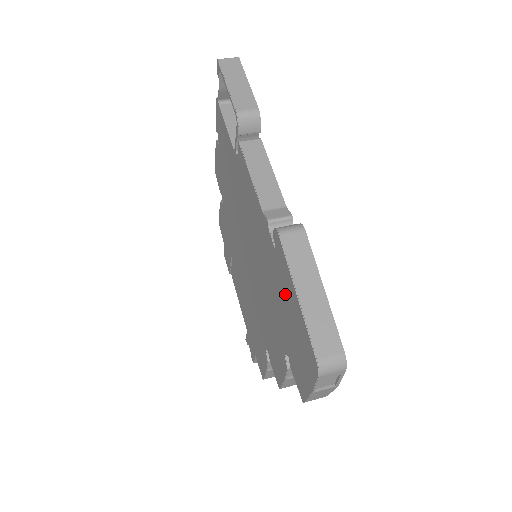
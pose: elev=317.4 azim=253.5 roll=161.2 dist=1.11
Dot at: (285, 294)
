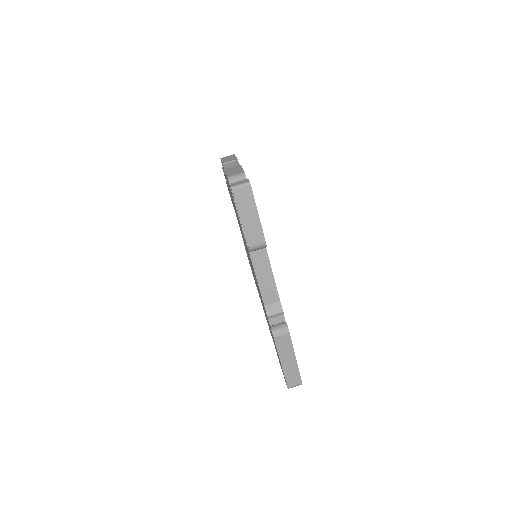
Dot at: occluded
